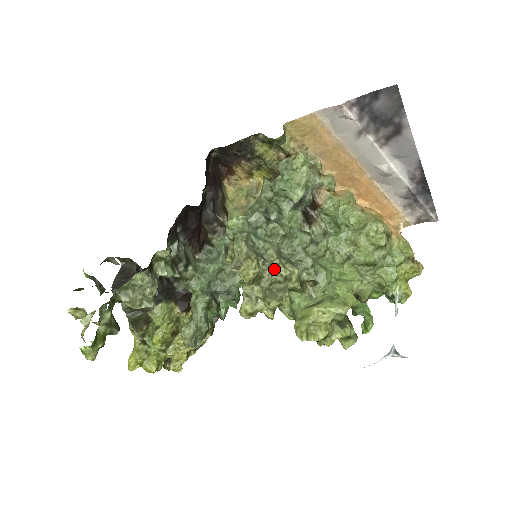
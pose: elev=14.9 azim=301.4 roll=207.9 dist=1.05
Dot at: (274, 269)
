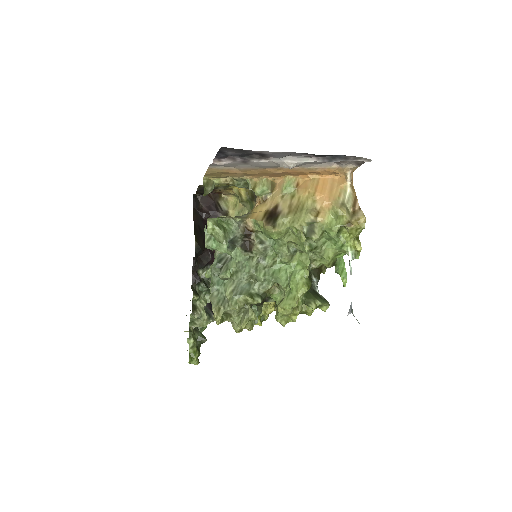
Dot at: (230, 309)
